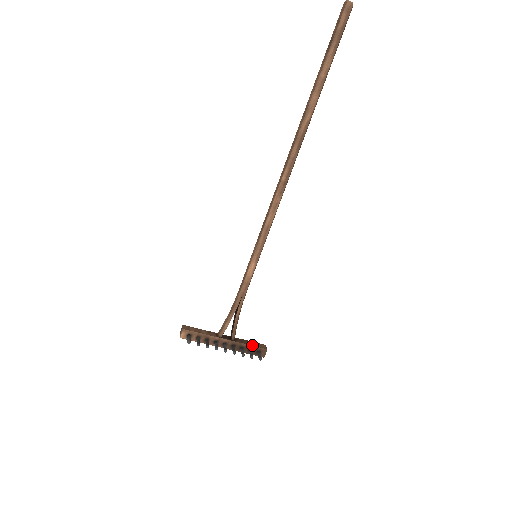
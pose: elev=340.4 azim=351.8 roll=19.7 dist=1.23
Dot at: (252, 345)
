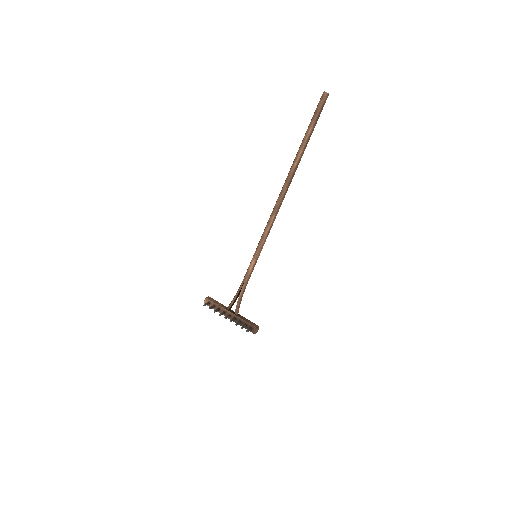
Dot at: (248, 322)
